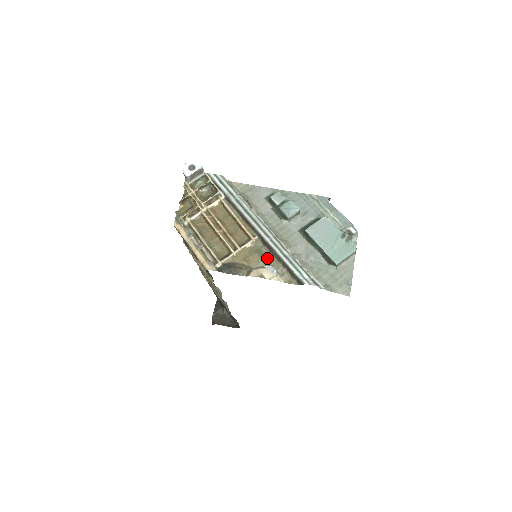
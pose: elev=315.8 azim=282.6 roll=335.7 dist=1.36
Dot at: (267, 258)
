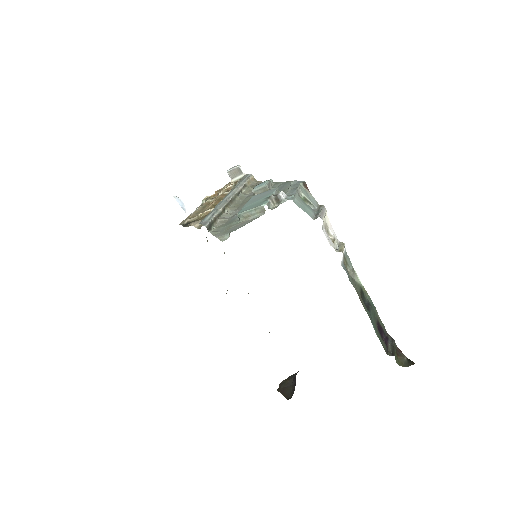
Dot at: occluded
